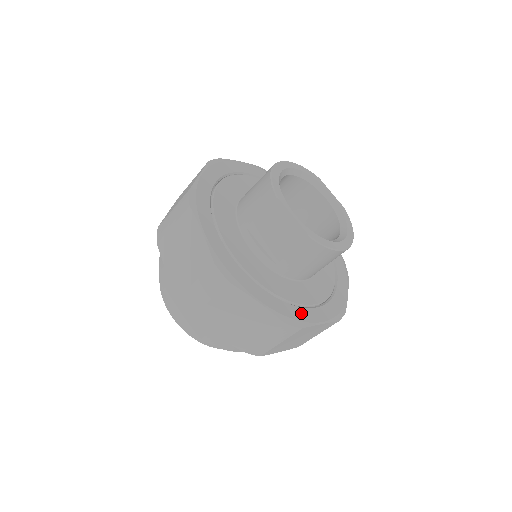
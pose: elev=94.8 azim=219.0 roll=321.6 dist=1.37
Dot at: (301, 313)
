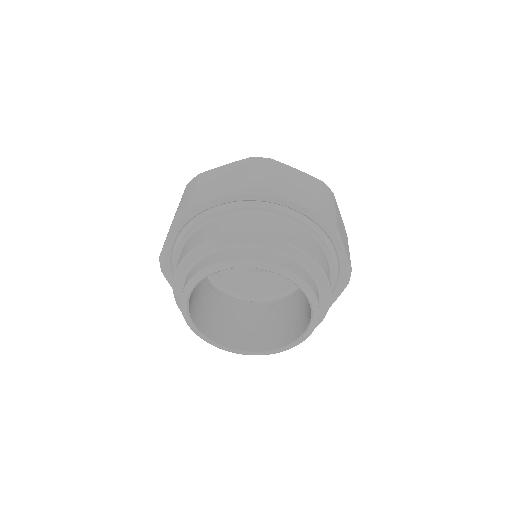
Dot at: occluded
